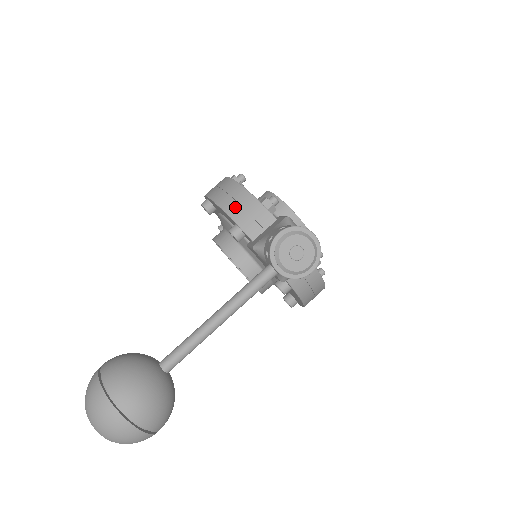
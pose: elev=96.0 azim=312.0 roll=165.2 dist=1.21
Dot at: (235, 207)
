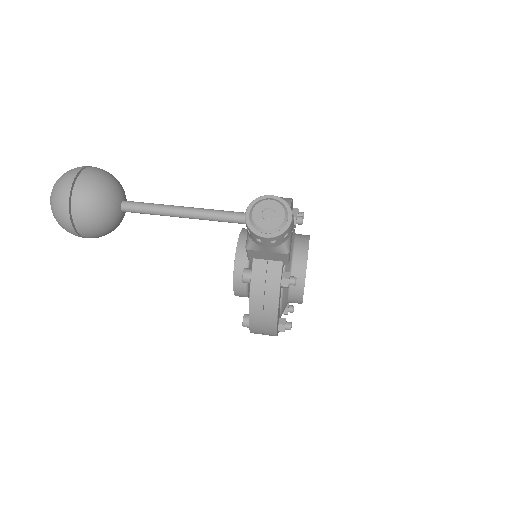
Dot at: occluded
